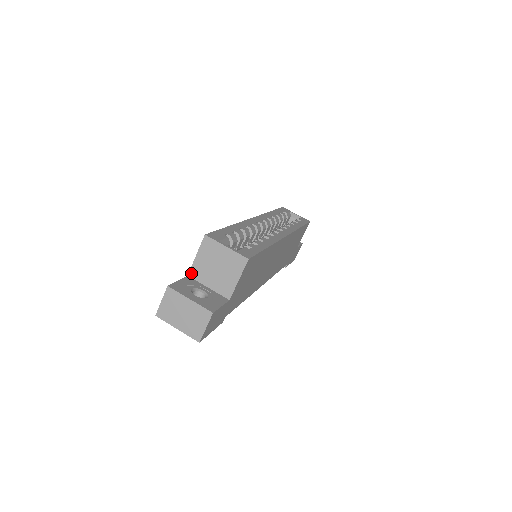
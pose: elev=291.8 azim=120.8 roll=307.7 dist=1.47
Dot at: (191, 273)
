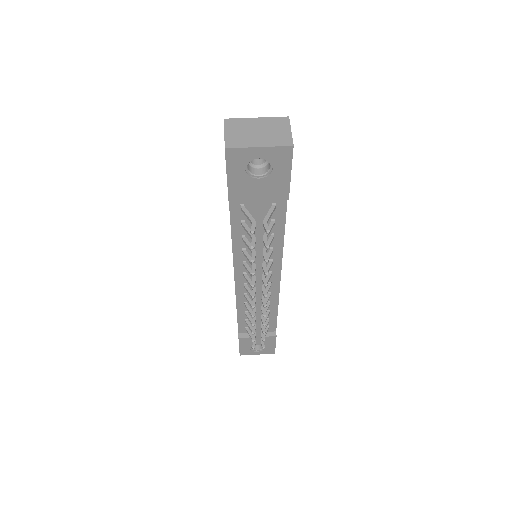
Dot at: occluded
